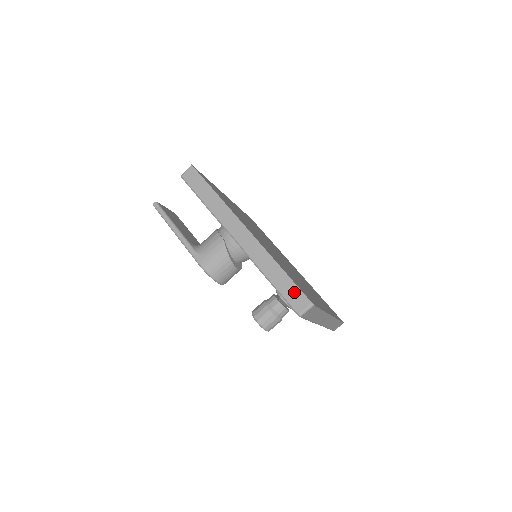
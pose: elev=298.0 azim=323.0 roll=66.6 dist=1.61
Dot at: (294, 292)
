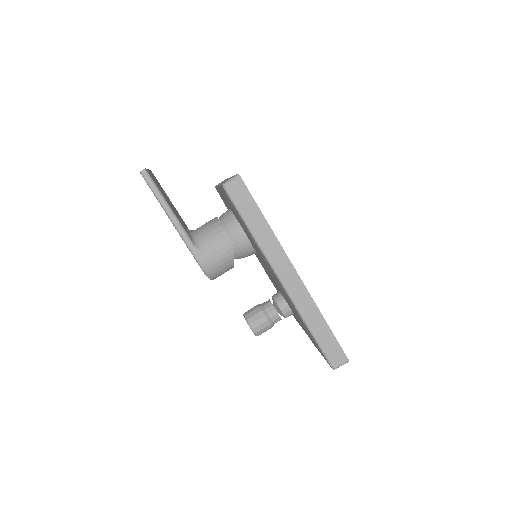
Dot at: (334, 347)
